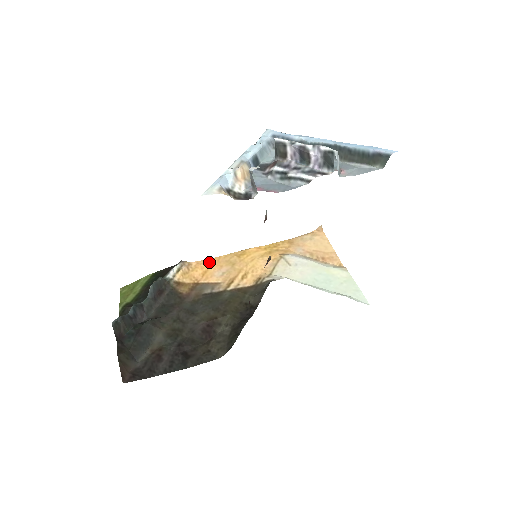
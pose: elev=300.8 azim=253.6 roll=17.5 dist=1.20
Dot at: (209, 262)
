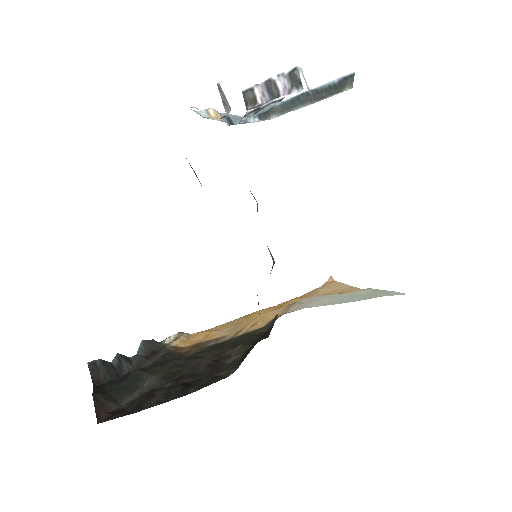
Dot at: (212, 329)
